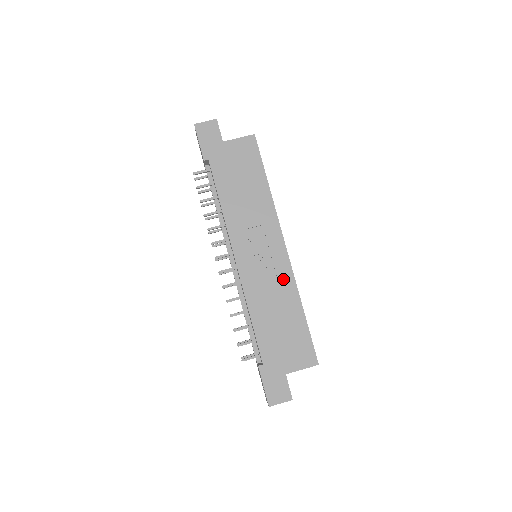
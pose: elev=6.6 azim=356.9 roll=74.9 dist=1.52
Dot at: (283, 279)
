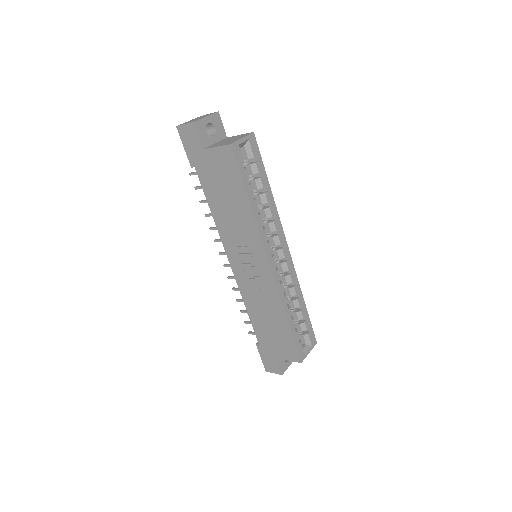
Dot at: (269, 292)
